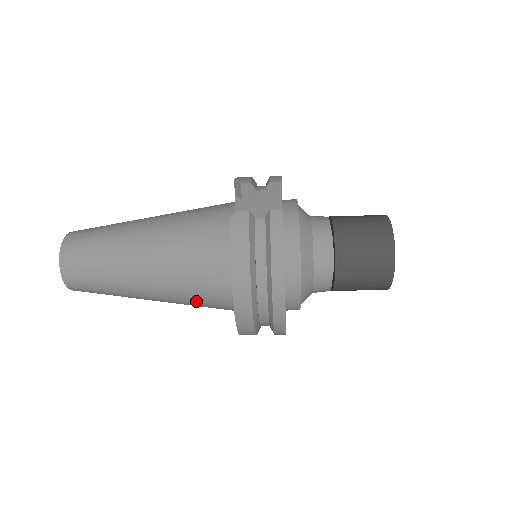
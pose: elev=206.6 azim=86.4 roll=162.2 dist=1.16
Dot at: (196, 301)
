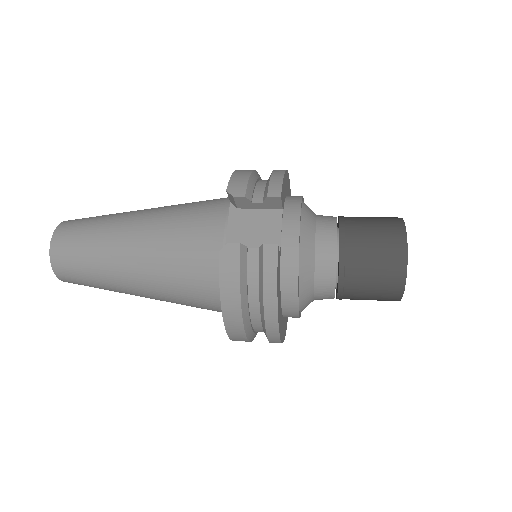
Dot at: (193, 306)
